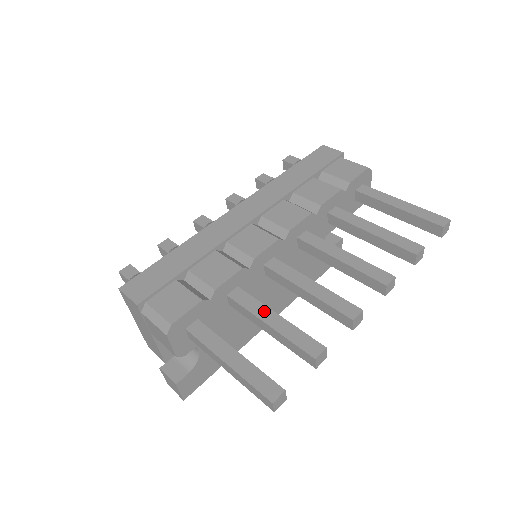
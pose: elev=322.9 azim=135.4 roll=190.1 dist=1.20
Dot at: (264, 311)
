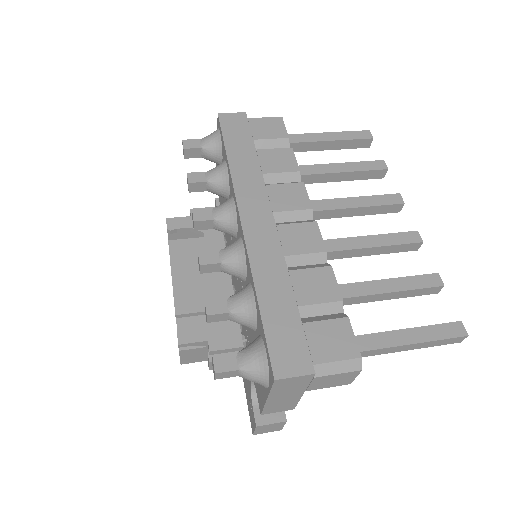
Dot at: (375, 286)
